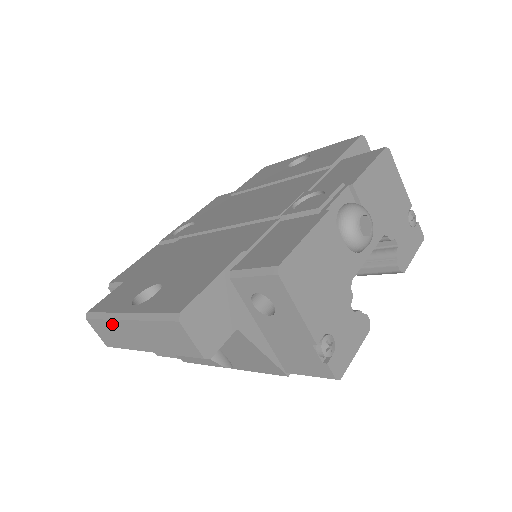
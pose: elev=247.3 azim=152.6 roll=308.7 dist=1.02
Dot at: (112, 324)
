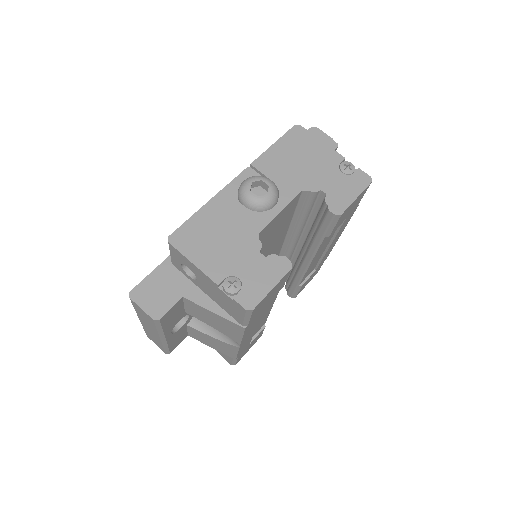
Dot at: (145, 329)
